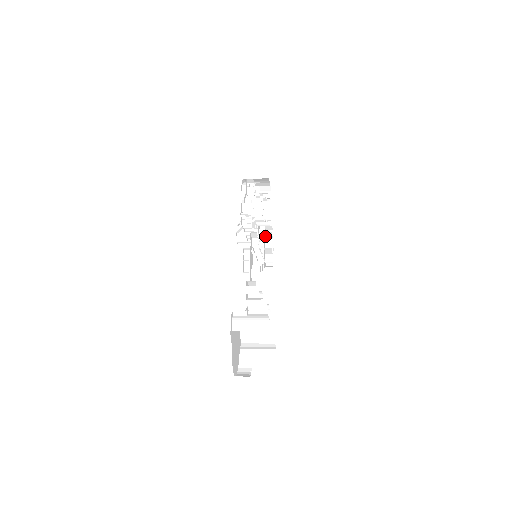
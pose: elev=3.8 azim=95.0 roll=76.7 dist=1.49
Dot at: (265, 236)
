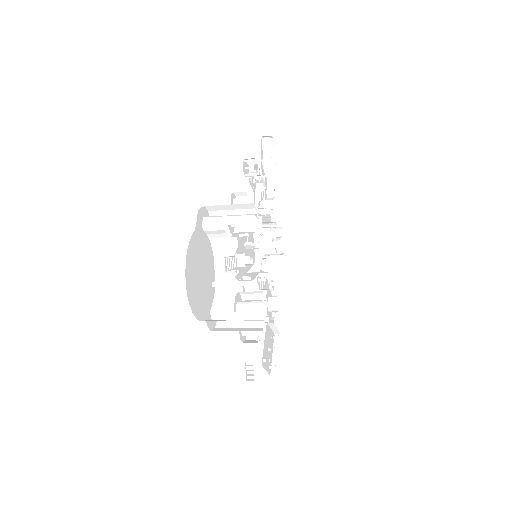
Dot at: occluded
